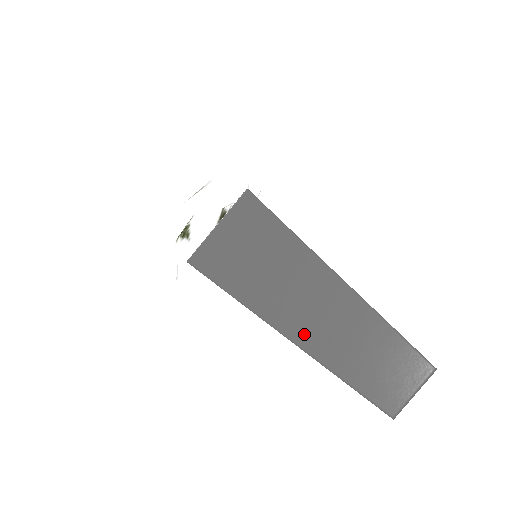
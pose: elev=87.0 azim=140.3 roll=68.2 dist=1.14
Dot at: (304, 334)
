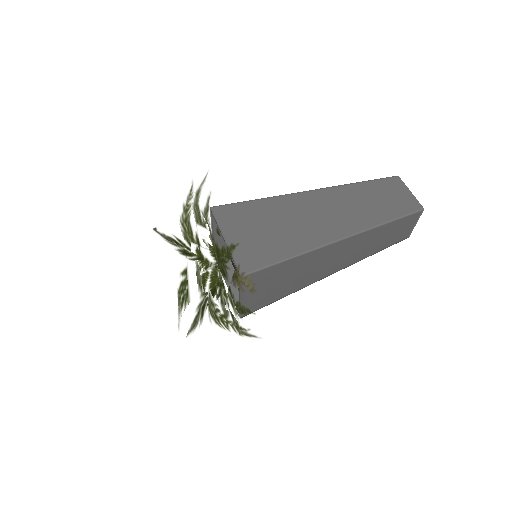
Dot at: (341, 266)
